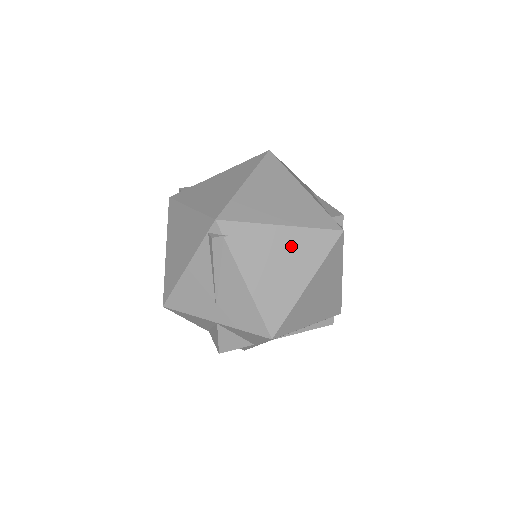
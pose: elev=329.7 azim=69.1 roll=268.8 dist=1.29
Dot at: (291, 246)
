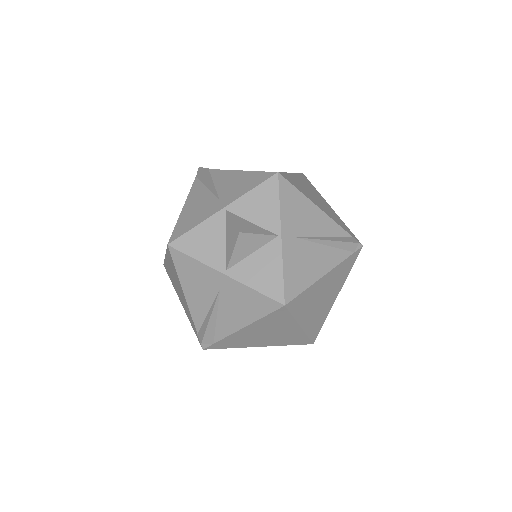
Dot at: occluded
